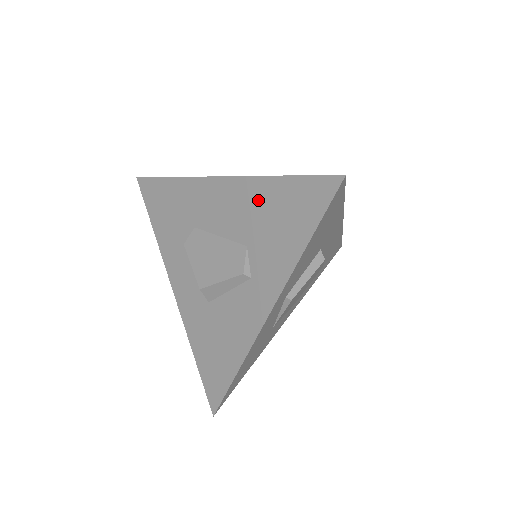
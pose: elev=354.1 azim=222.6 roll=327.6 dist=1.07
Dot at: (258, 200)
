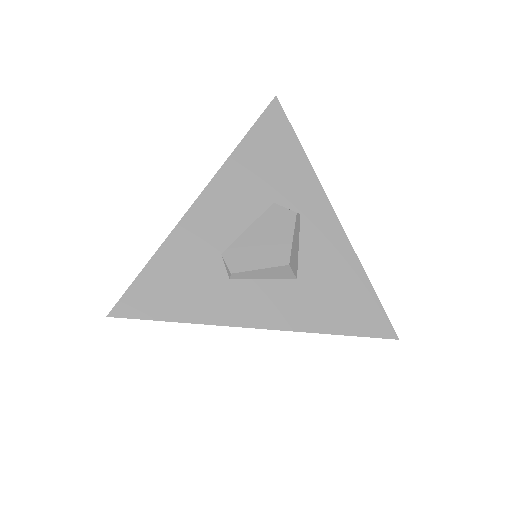
Dot at: (246, 169)
